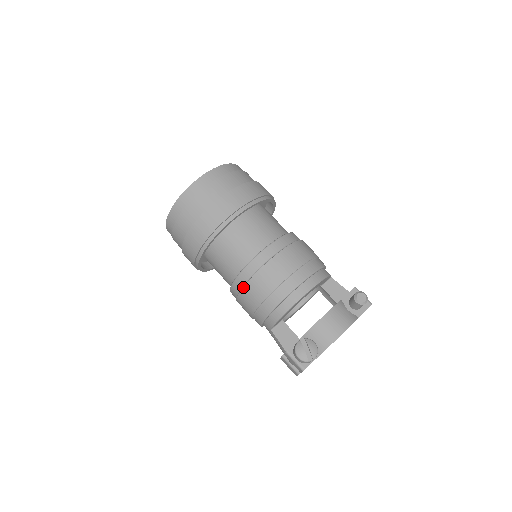
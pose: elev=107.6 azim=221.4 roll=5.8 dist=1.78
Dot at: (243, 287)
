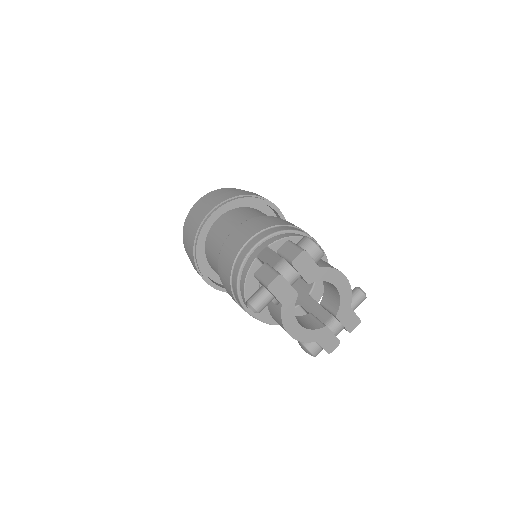
Dot at: (261, 219)
